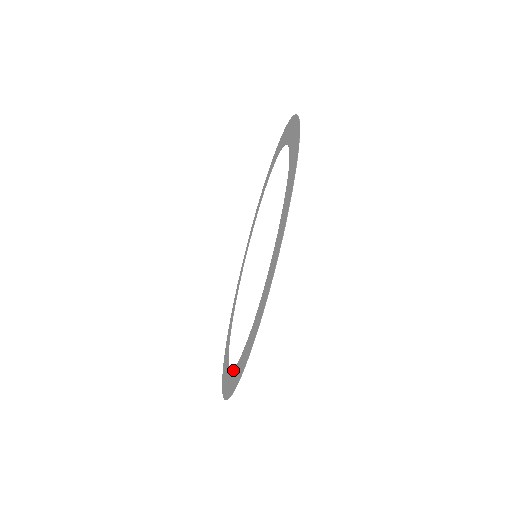
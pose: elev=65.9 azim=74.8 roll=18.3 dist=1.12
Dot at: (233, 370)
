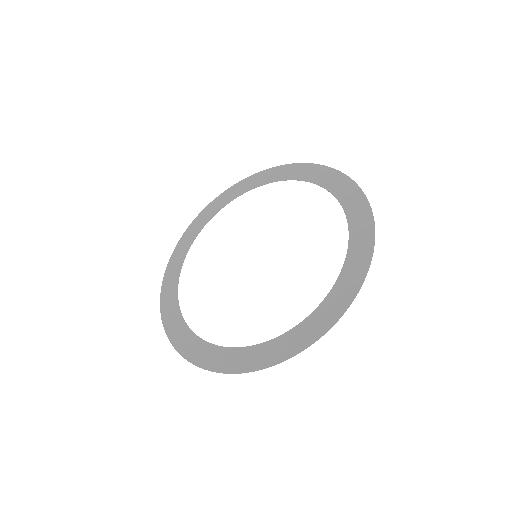
Dot at: (178, 277)
